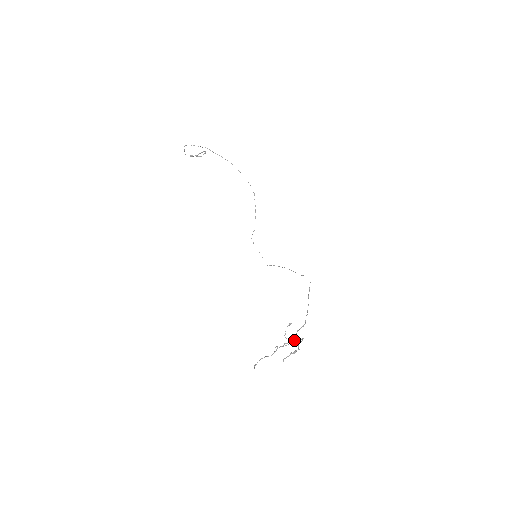
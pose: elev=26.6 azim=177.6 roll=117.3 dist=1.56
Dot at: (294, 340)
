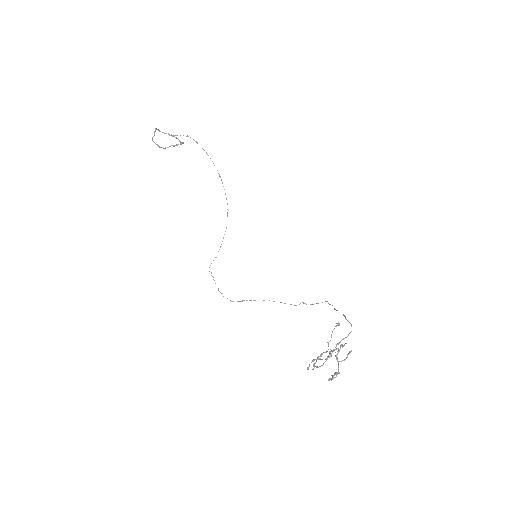
Dot at: (336, 355)
